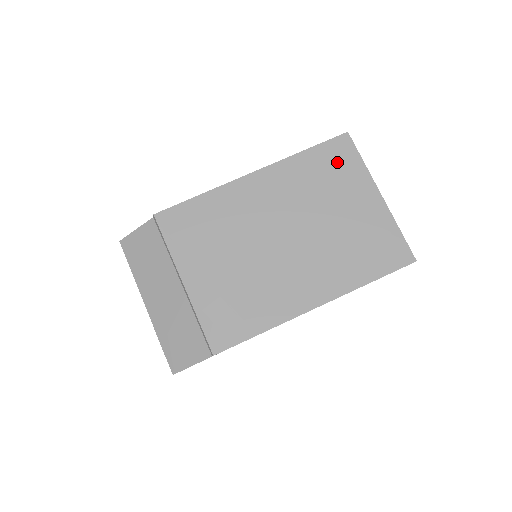
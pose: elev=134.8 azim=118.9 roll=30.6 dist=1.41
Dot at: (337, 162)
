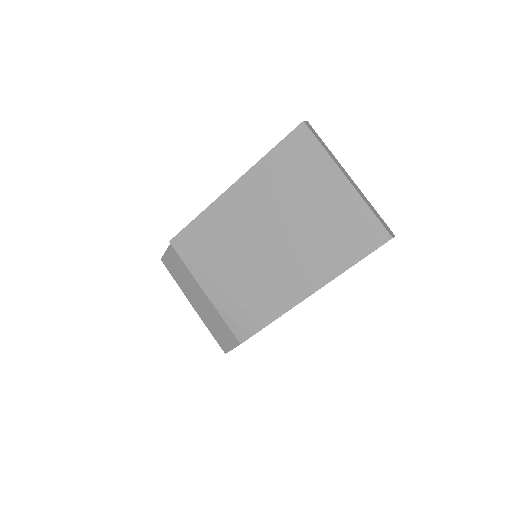
Dot at: (299, 156)
